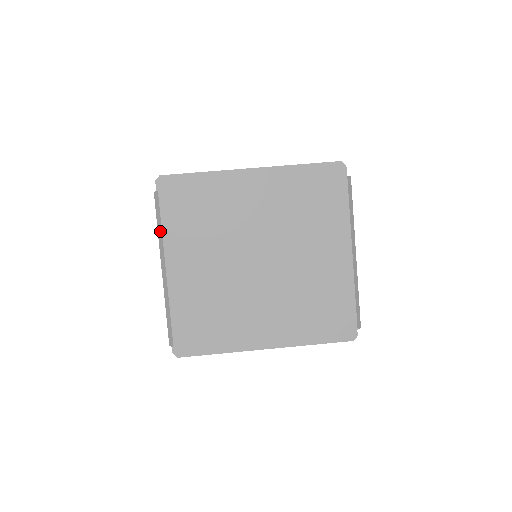
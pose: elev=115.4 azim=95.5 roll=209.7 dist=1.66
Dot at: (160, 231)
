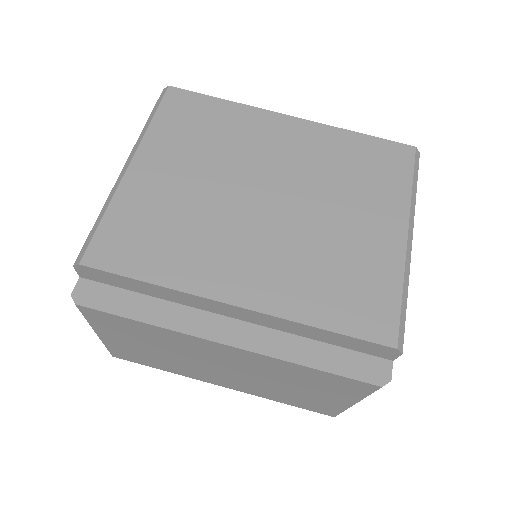
Dot at: (148, 123)
